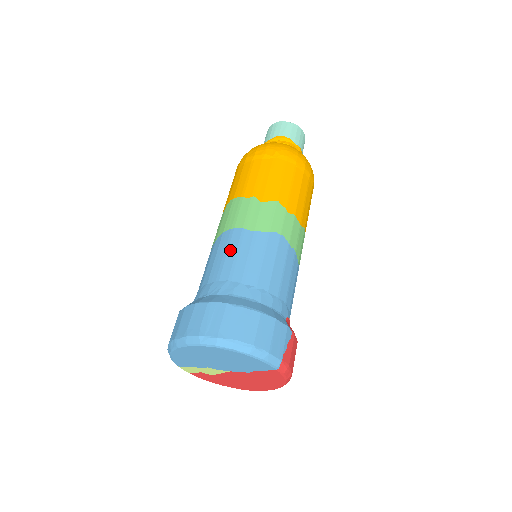
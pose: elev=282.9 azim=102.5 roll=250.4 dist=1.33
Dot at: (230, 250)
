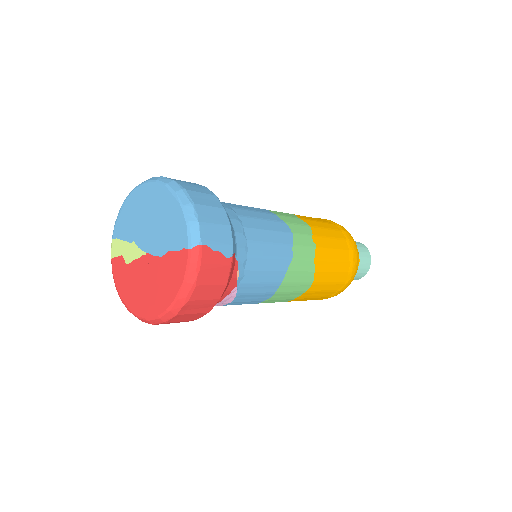
Dot at: occluded
